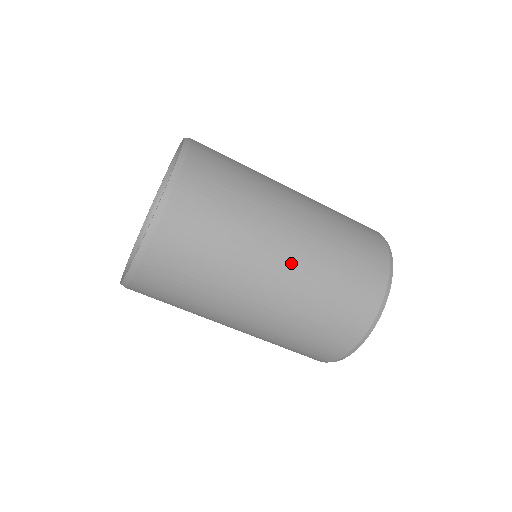
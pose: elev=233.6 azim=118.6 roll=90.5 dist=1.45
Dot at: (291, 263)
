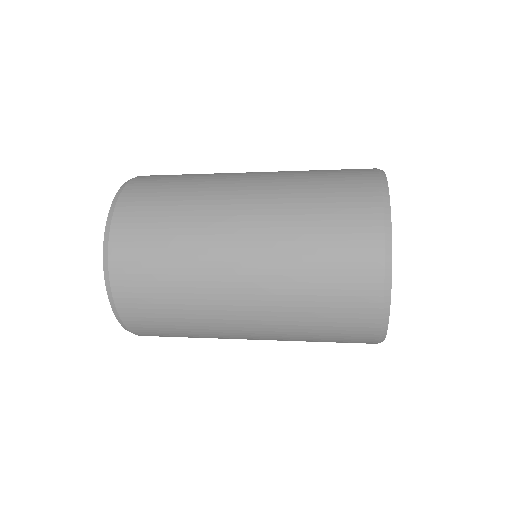
Dot at: (253, 312)
